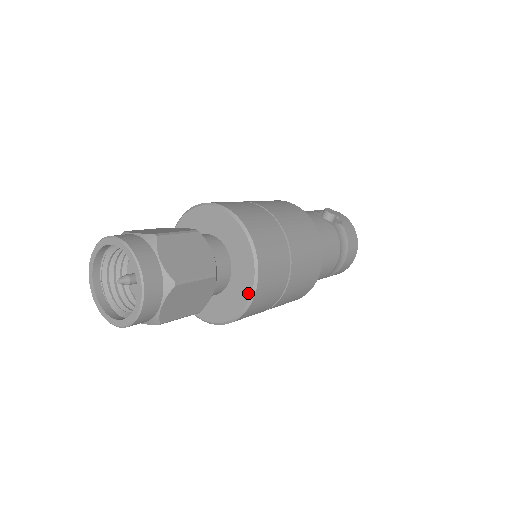
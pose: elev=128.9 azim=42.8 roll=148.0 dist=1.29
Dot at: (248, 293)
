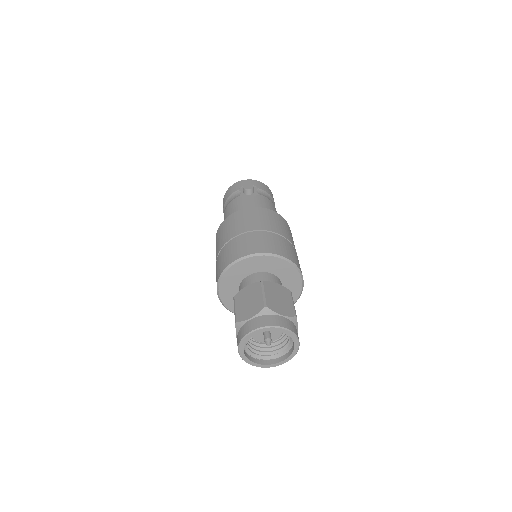
Dot at: (300, 282)
